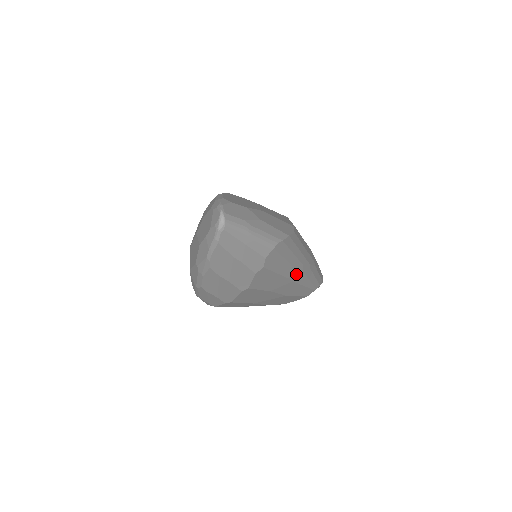
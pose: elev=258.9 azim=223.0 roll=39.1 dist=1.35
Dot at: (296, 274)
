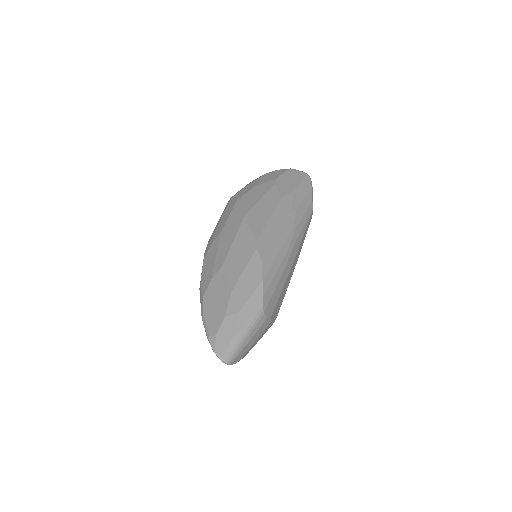
Dot at: (291, 259)
